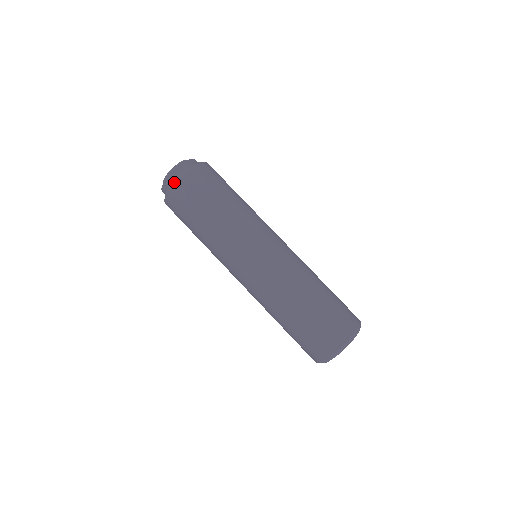
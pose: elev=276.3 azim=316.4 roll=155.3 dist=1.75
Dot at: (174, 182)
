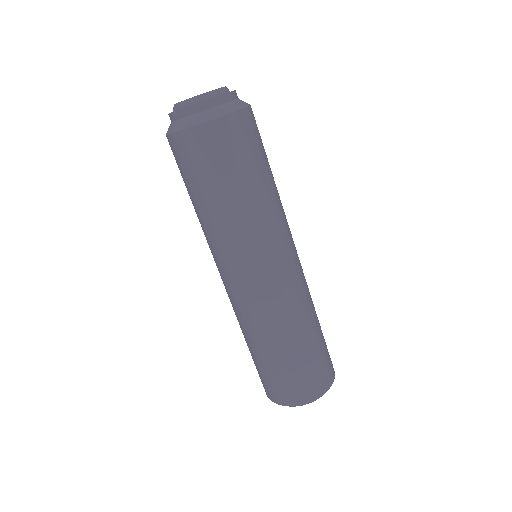
Dot at: (183, 127)
